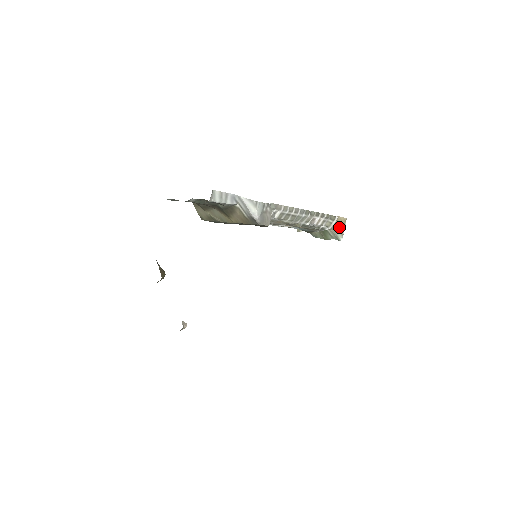
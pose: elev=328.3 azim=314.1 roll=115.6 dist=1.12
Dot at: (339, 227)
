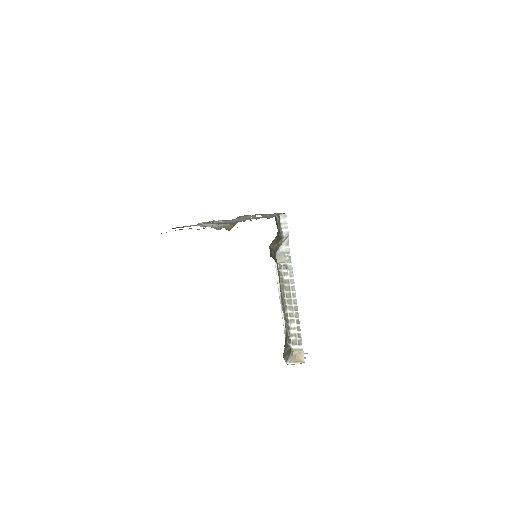
Dot at: (296, 357)
